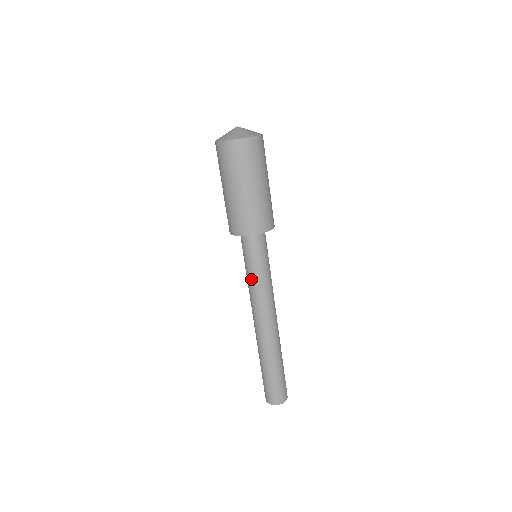
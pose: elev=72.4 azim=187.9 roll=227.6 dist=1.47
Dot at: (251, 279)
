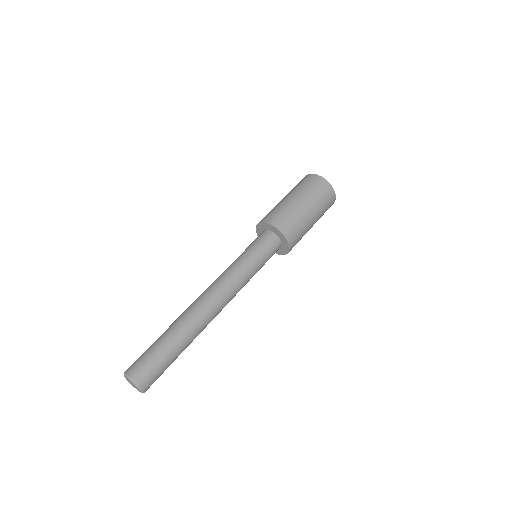
Dot at: (237, 259)
